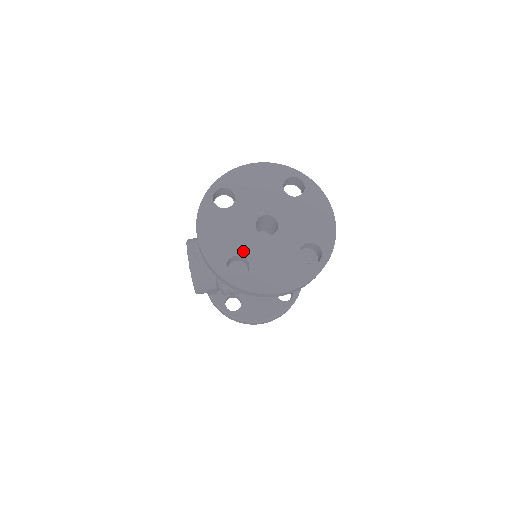
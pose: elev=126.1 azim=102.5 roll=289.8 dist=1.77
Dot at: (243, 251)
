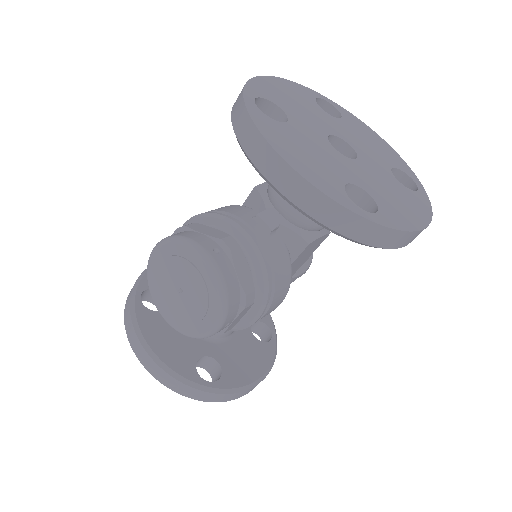
Dot at: (349, 177)
